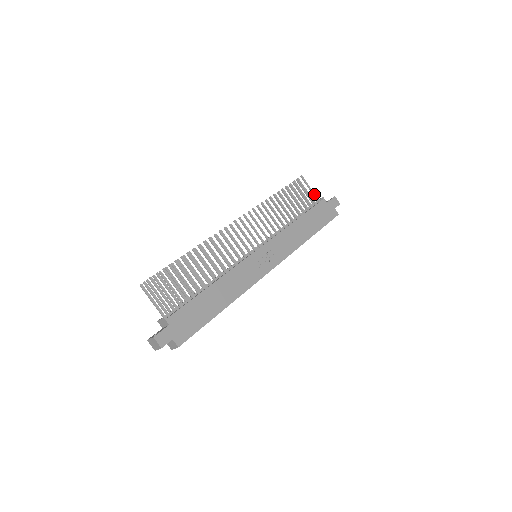
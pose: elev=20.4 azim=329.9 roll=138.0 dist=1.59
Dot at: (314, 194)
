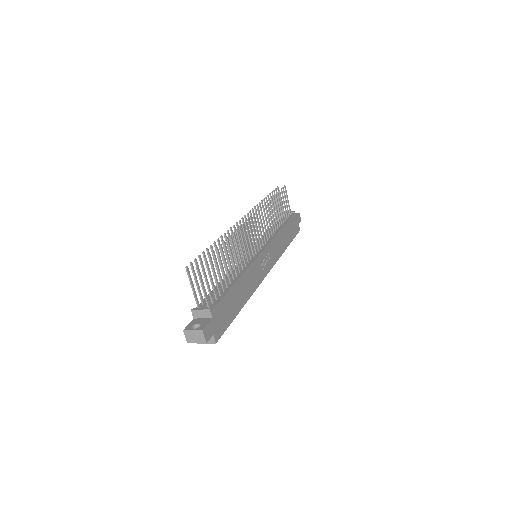
Dot at: (289, 206)
